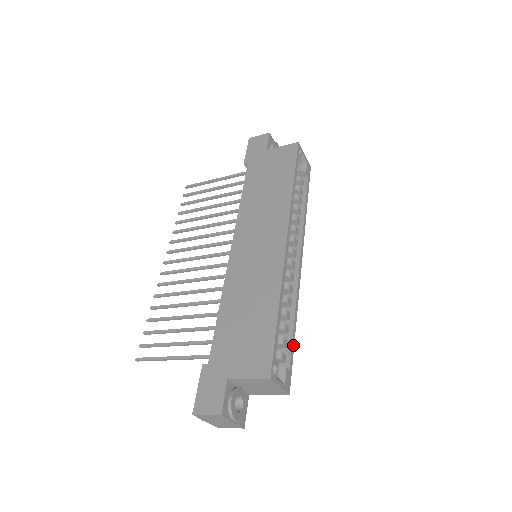
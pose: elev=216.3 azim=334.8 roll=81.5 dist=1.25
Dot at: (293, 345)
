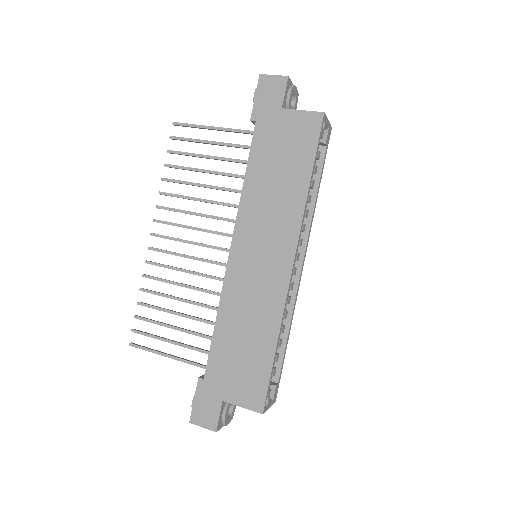
Dot at: (284, 357)
